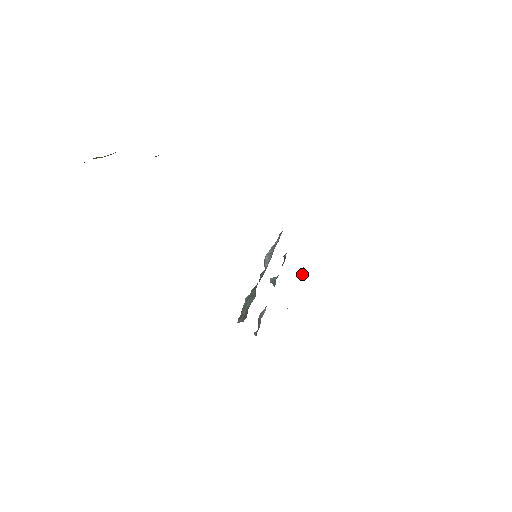
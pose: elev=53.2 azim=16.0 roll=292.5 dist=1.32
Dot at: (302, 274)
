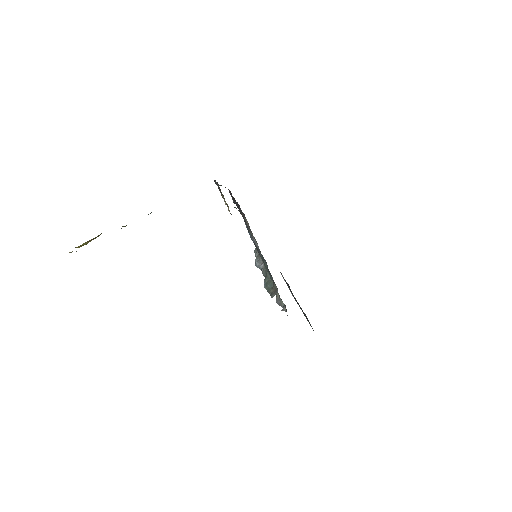
Dot at: (282, 275)
